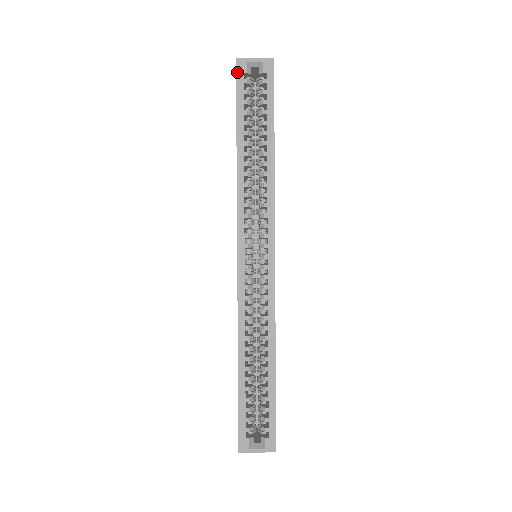
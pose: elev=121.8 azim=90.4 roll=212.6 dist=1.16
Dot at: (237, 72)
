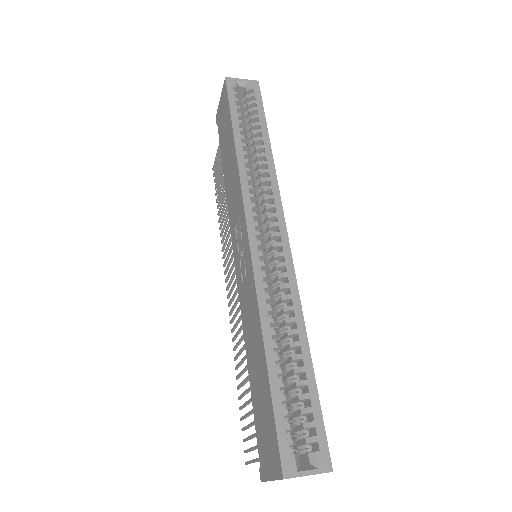
Dot at: (227, 86)
